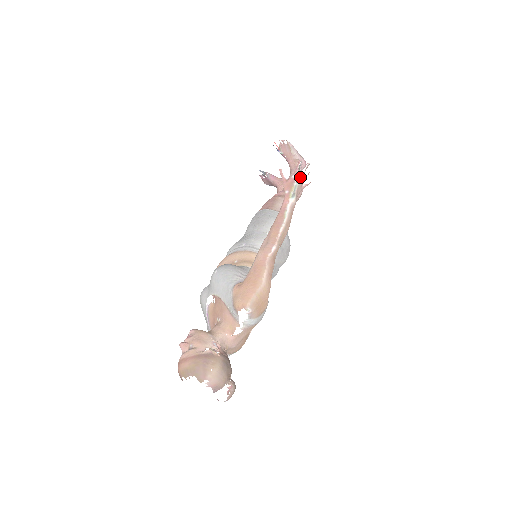
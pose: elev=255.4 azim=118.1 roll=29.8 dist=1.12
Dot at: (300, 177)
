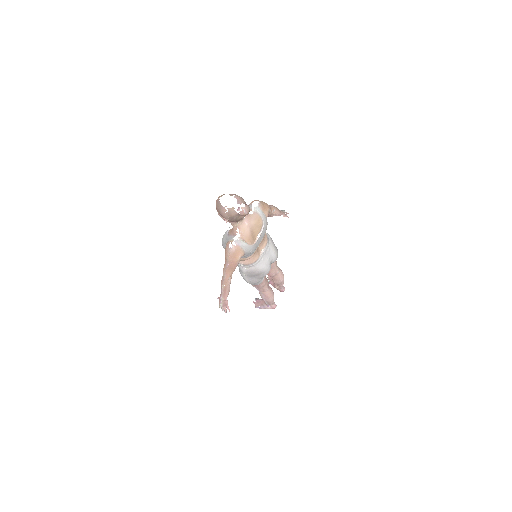
Dot at: (284, 211)
